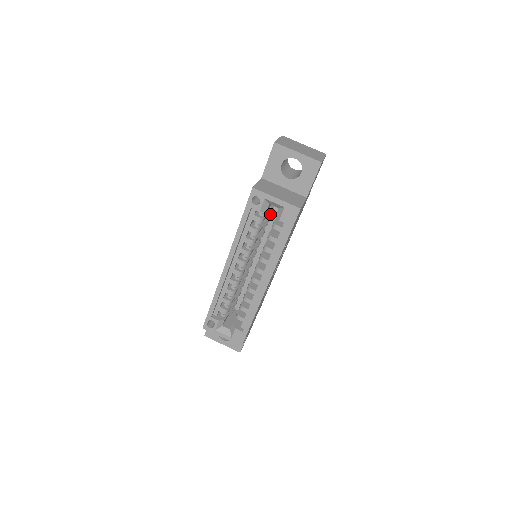
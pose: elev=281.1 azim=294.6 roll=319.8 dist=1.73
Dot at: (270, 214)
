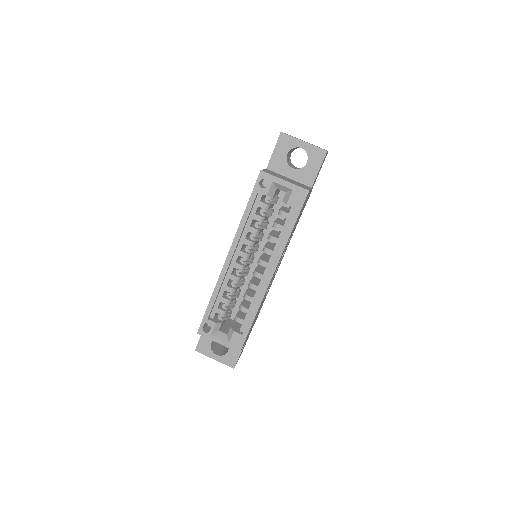
Dot at: (275, 203)
